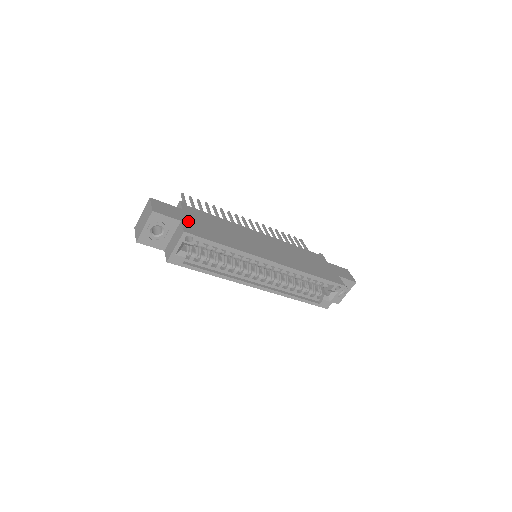
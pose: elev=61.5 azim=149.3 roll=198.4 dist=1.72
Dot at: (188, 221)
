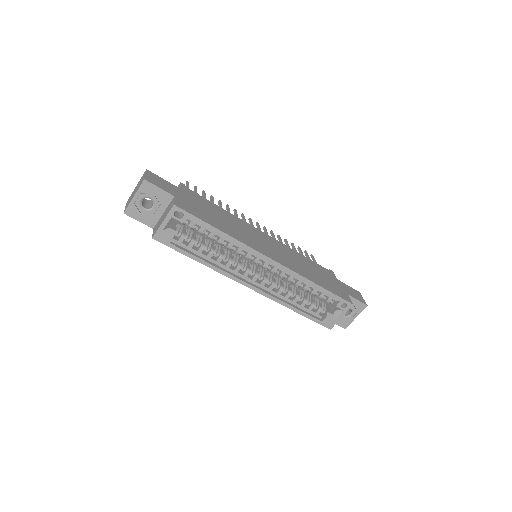
Dot at: (183, 199)
